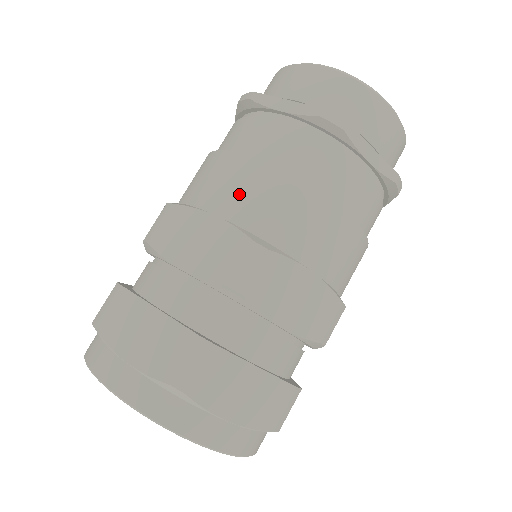
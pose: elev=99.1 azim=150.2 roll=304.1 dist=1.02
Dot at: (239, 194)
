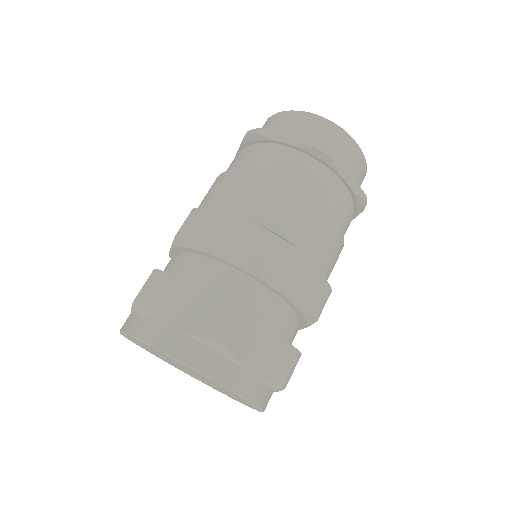
Dot at: occluded
